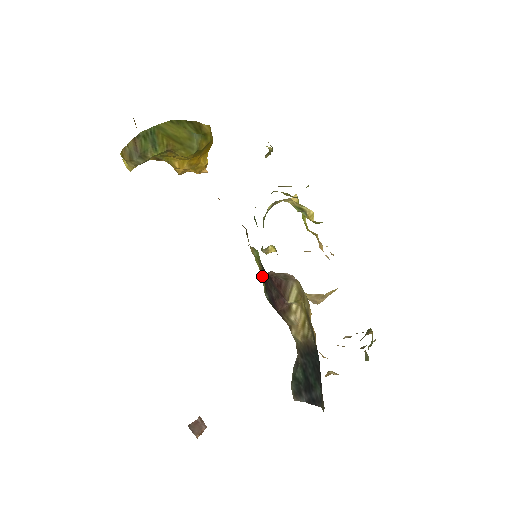
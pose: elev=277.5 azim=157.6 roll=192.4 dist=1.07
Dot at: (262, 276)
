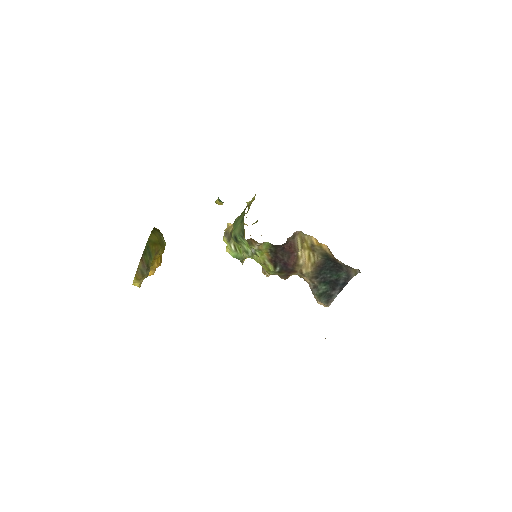
Dot at: (270, 259)
